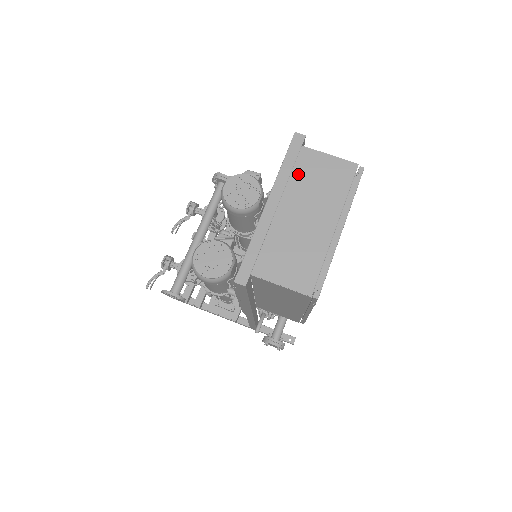
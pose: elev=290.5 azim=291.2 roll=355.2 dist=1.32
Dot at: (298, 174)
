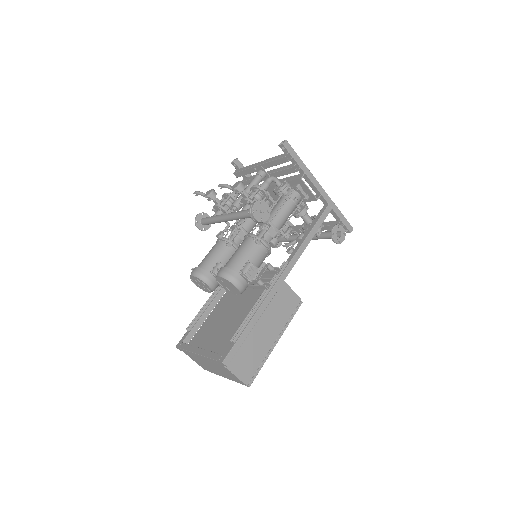
Dot at: (216, 365)
